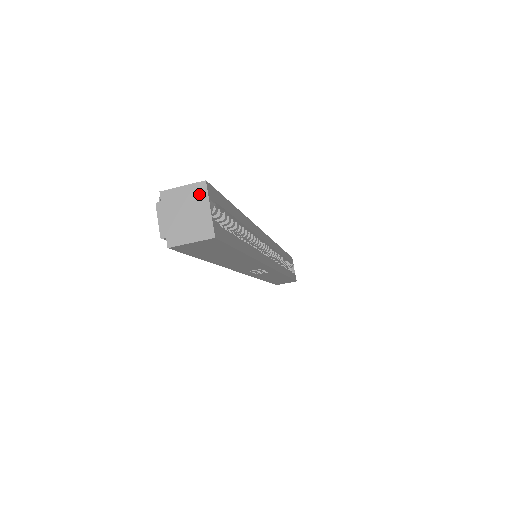
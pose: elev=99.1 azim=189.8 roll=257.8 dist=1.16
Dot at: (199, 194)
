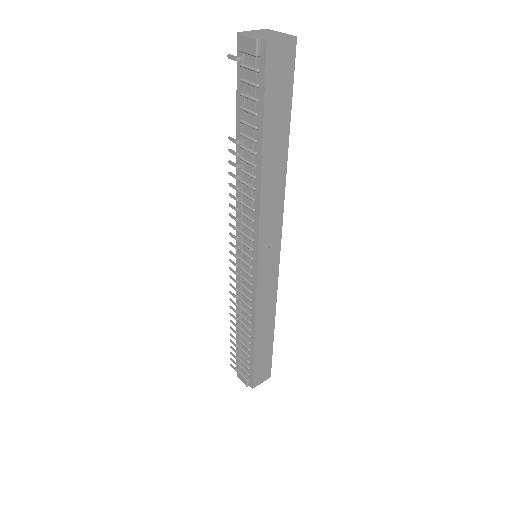
Dot at: (267, 31)
